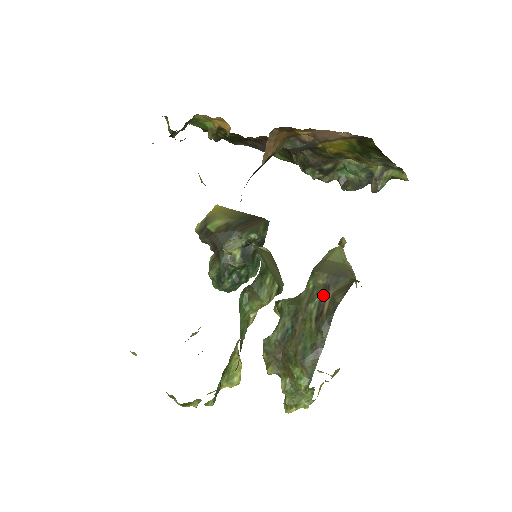
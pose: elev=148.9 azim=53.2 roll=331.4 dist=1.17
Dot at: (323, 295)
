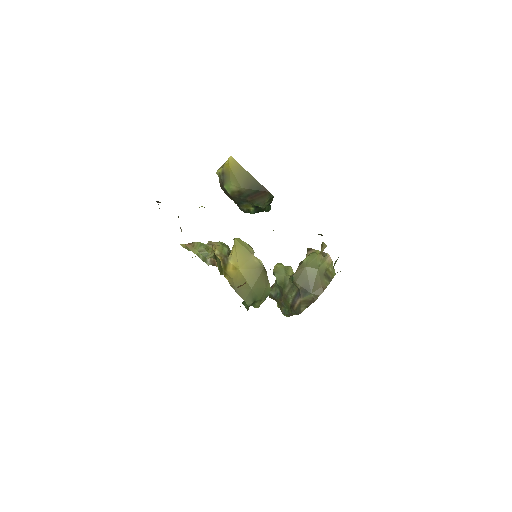
Dot at: (296, 296)
